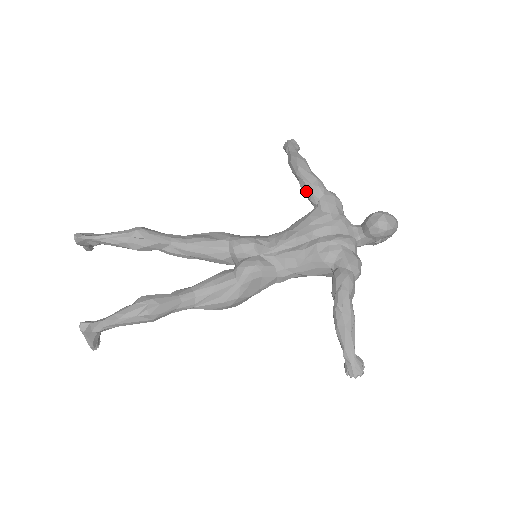
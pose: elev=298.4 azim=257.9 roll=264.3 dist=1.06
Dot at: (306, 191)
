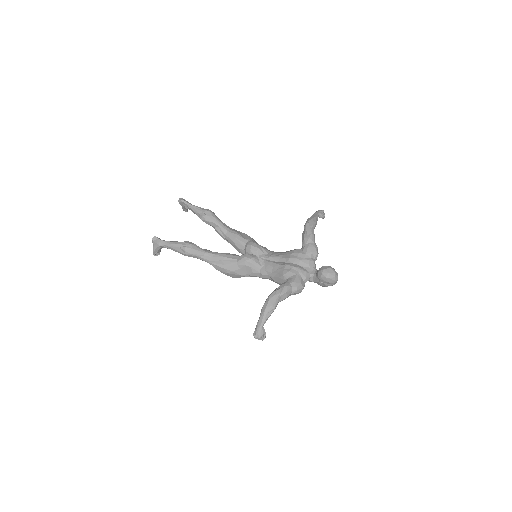
Dot at: (303, 237)
